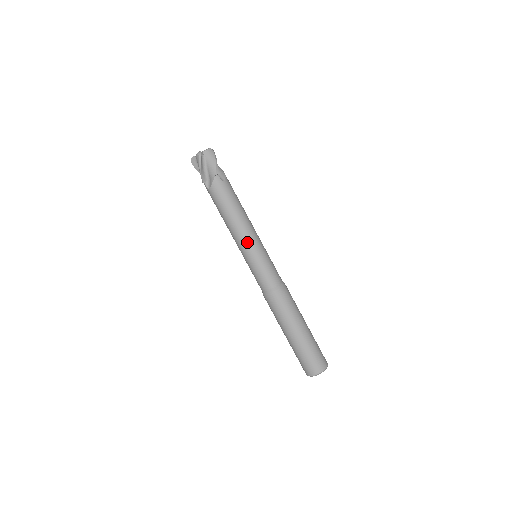
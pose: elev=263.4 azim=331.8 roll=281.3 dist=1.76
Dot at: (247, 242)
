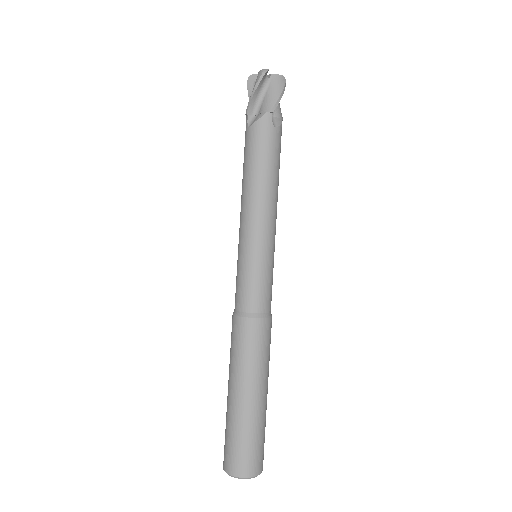
Dot at: (255, 227)
